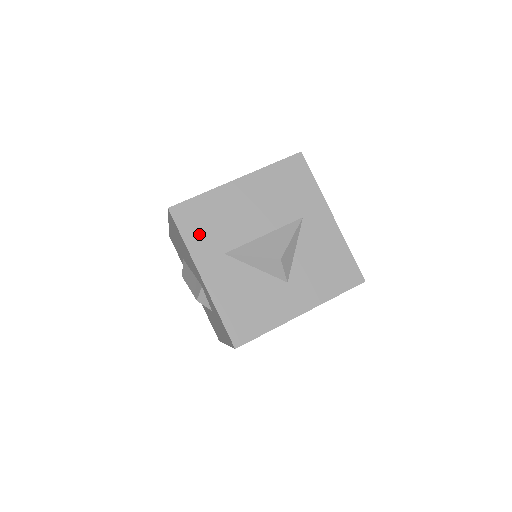
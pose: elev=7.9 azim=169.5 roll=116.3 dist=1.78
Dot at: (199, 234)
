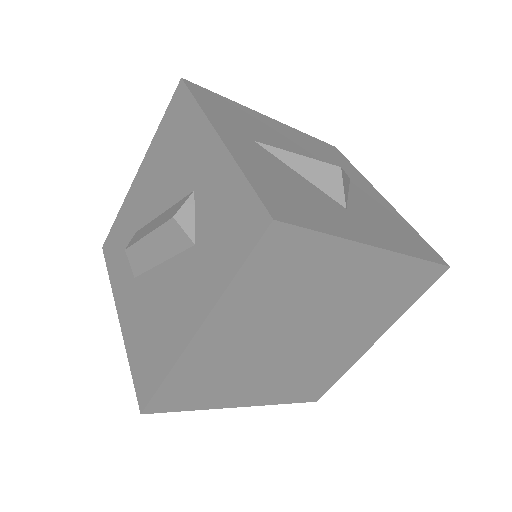
Dot at: (220, 111)
